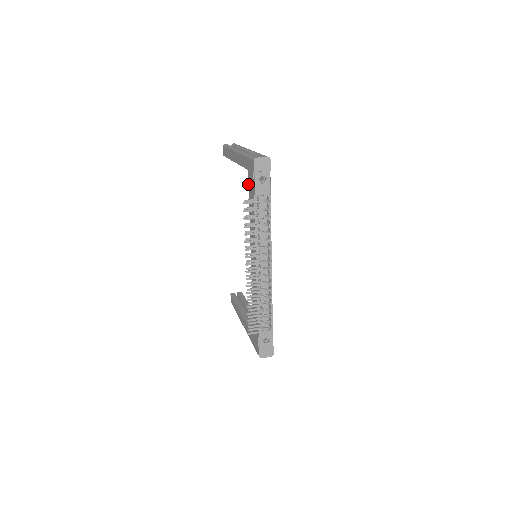
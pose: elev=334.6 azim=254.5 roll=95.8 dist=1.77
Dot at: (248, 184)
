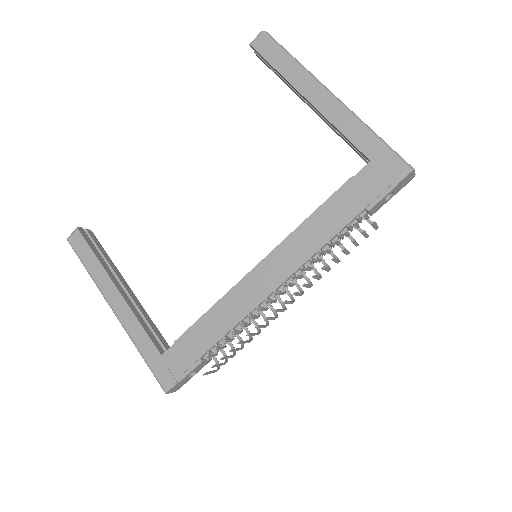
Dot at: (352, 176)
